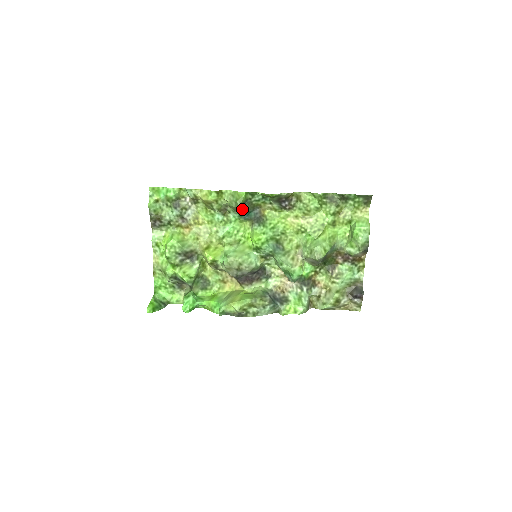
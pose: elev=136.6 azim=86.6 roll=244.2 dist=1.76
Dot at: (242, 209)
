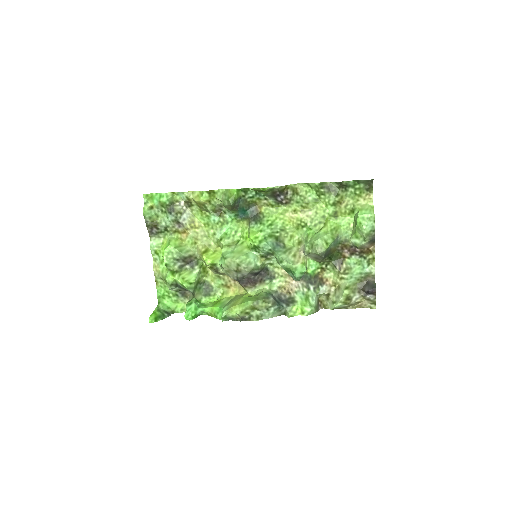
Dot at: (236, 208)
